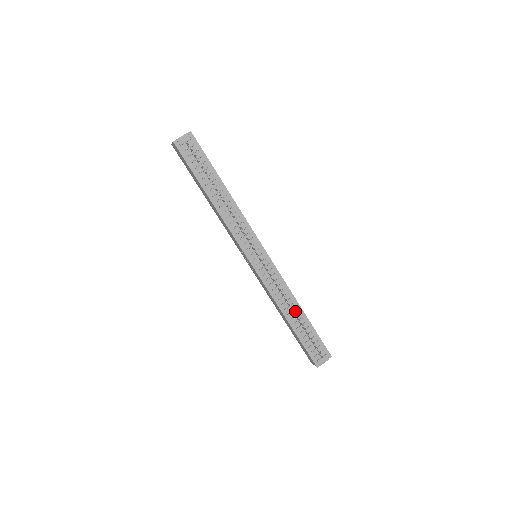
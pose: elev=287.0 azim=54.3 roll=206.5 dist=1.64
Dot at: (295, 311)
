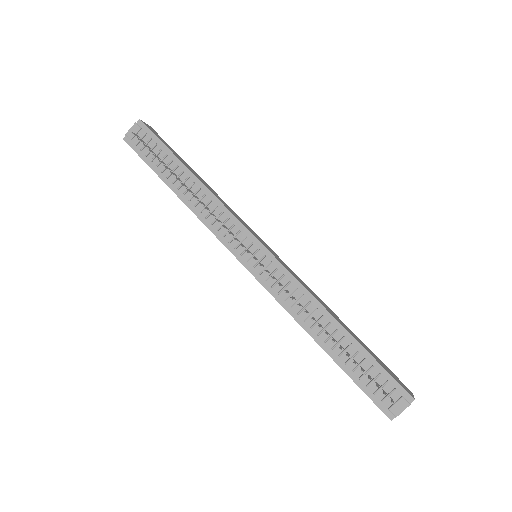
Dot at: (329, 328)
